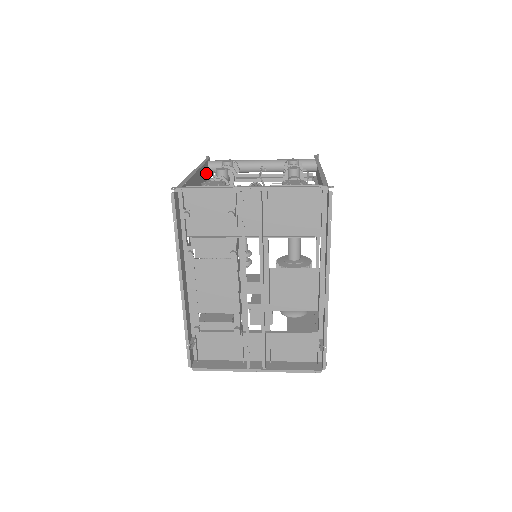
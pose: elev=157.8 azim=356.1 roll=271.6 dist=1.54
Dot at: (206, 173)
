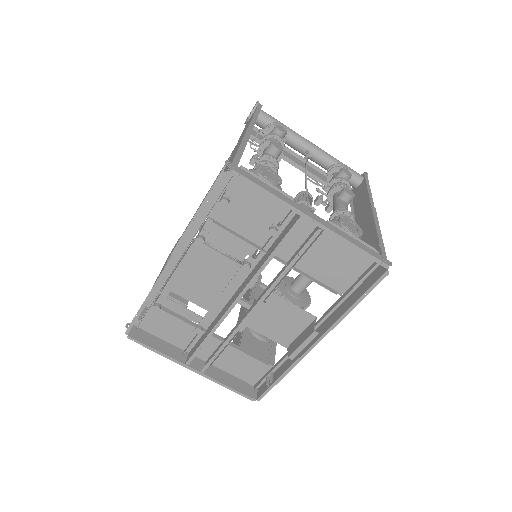
Dot at: occluded
